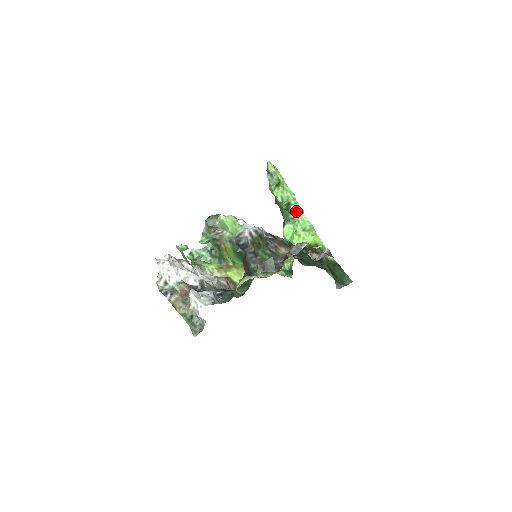
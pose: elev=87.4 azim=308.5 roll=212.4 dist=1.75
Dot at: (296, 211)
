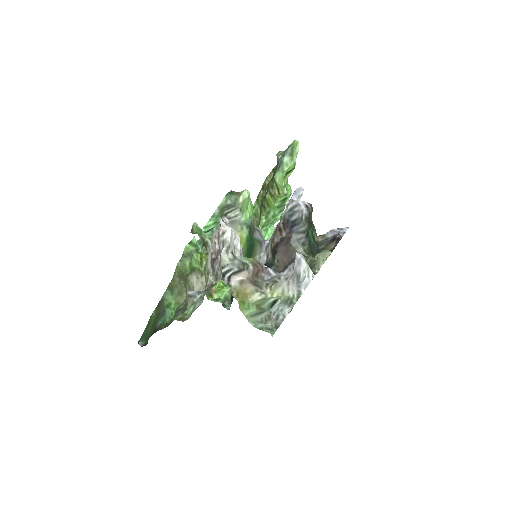
Dot at: occluded
